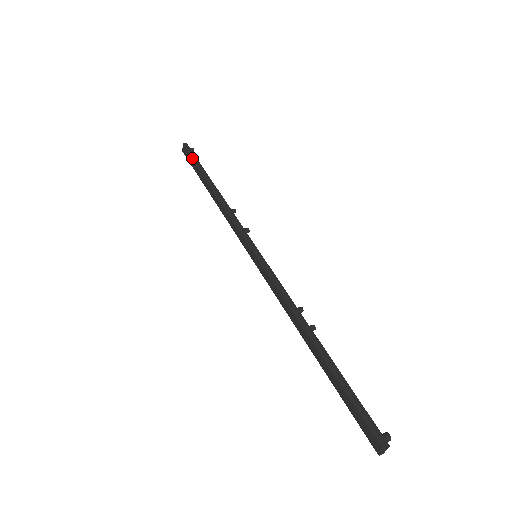
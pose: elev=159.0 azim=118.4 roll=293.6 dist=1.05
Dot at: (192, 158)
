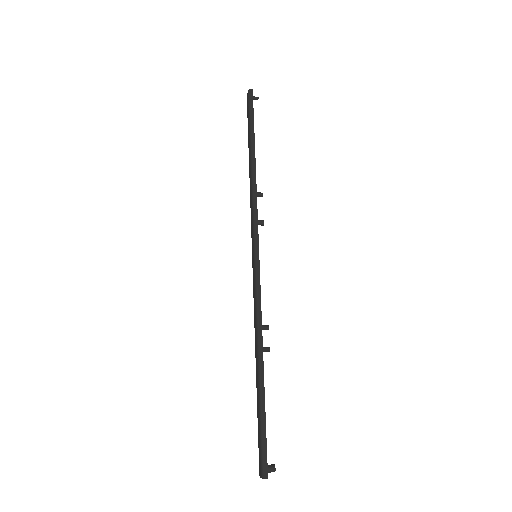
Dot at: (249, 113)
